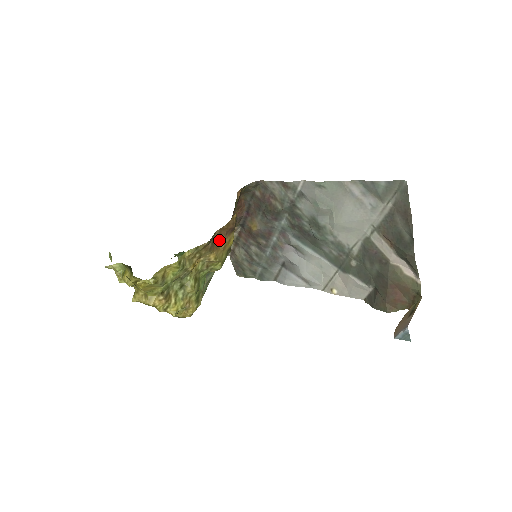
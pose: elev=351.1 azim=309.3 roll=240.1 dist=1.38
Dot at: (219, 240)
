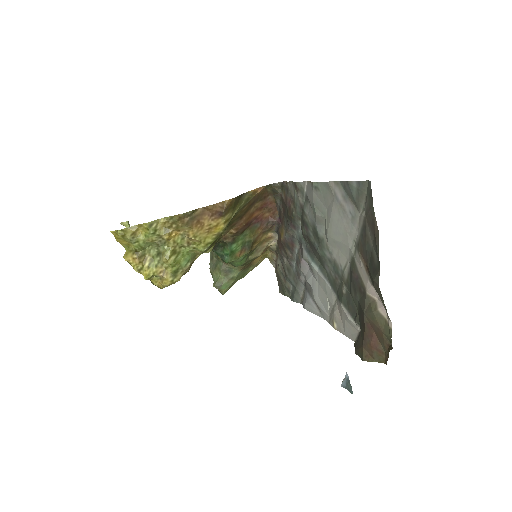
Dot at: (202, 219)
